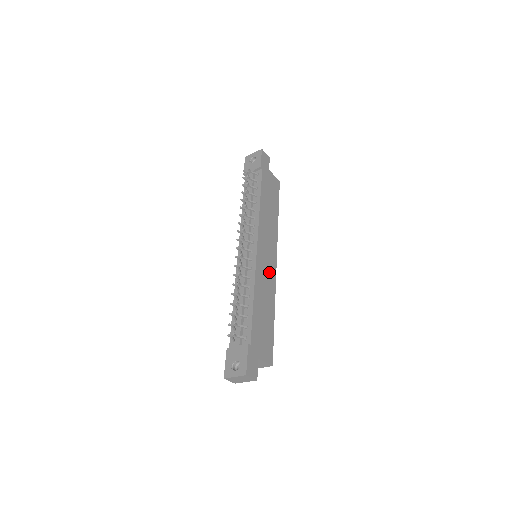
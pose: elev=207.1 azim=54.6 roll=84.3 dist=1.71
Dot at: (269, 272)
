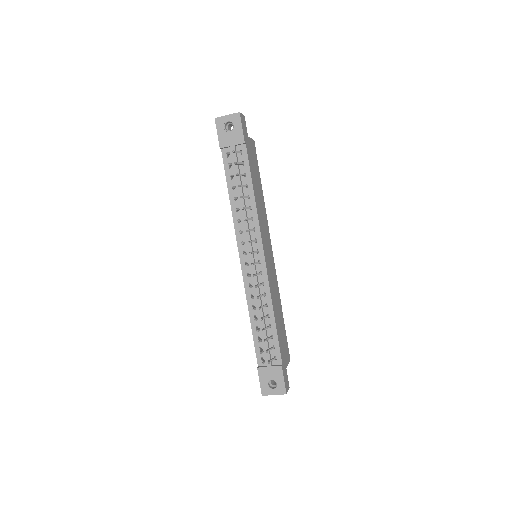
Dot at: (273, 272)
